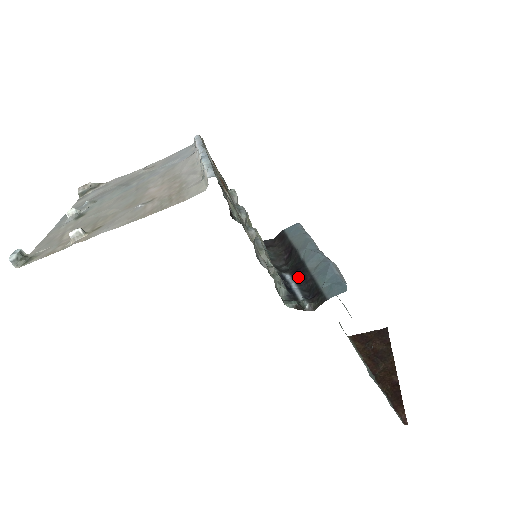
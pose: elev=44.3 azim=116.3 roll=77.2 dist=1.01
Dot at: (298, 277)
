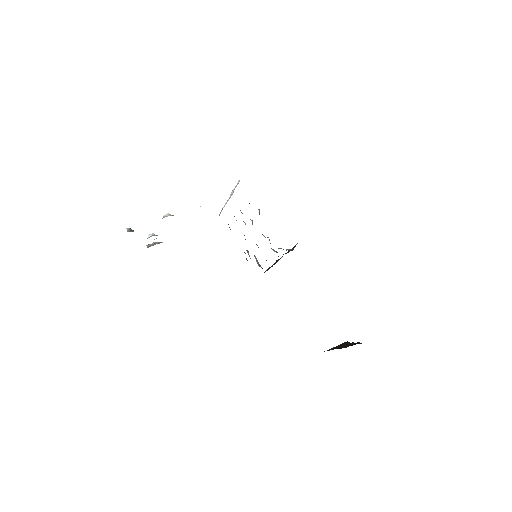
Dot at: occluded
